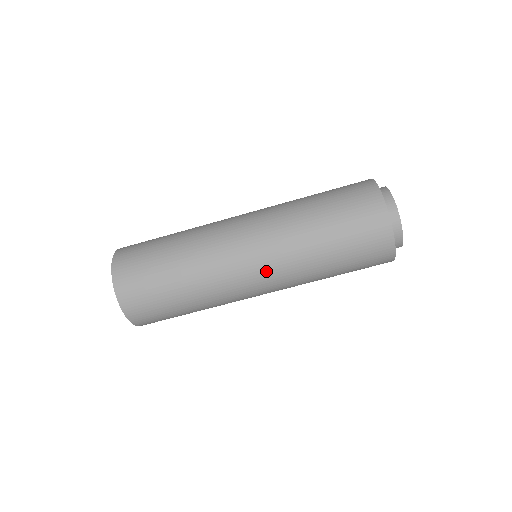
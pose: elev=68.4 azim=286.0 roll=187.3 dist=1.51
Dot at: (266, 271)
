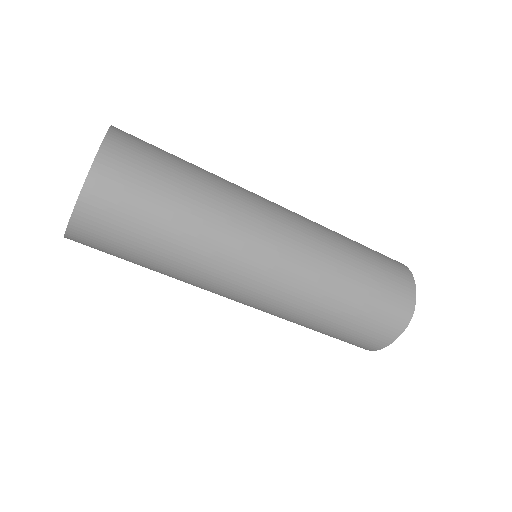
Dot at: (270, 293)
